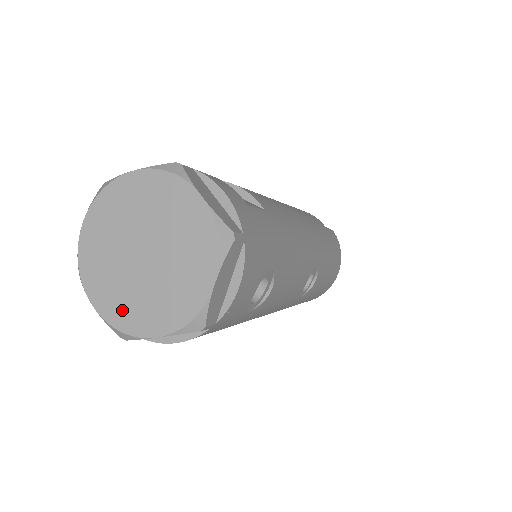
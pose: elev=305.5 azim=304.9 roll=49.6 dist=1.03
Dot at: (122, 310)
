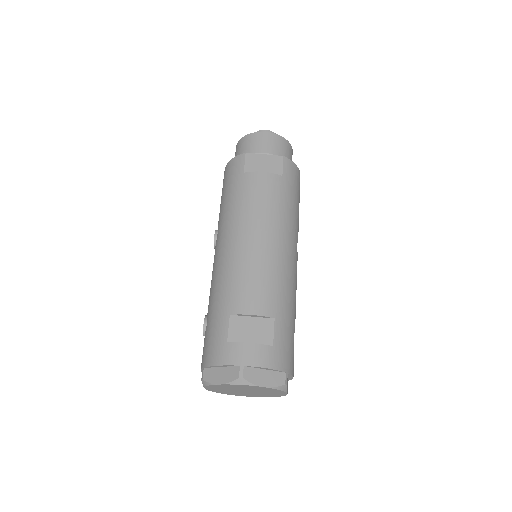
Dot at: (247, 395)
